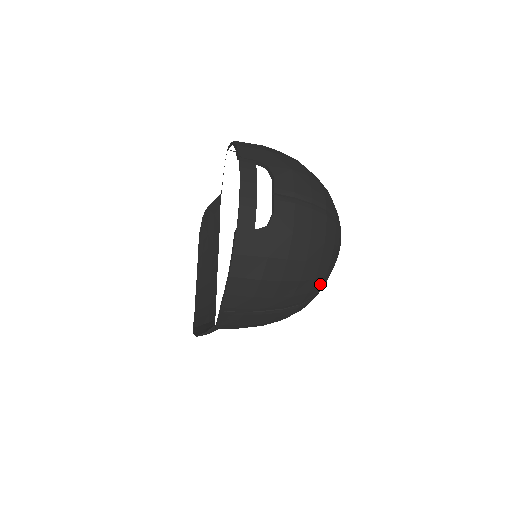
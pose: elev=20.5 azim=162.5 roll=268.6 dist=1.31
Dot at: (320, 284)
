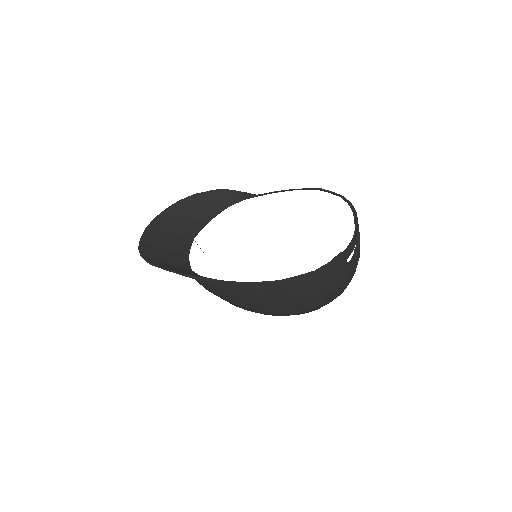
Dot at: occluded
